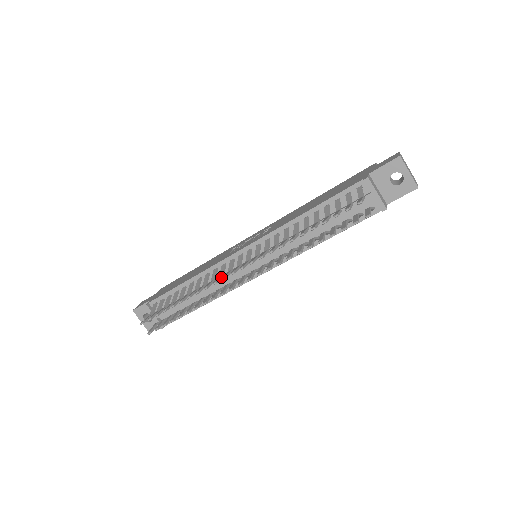
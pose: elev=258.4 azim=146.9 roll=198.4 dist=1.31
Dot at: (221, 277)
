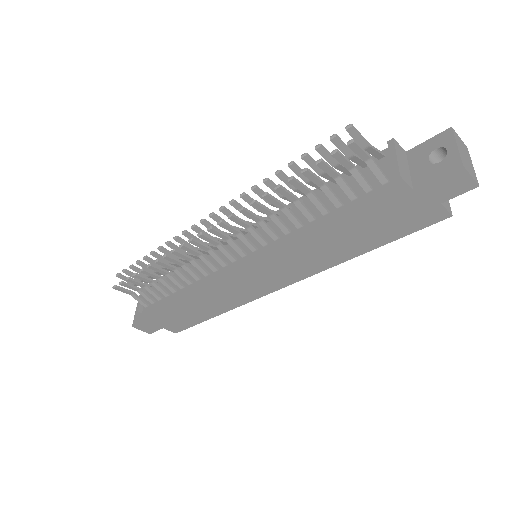
Dot at: (200, 240)
